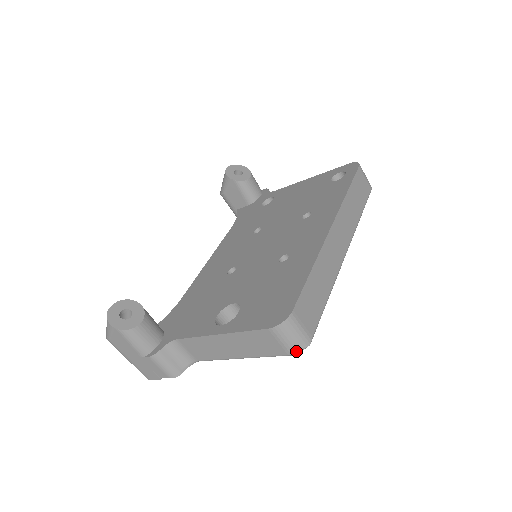
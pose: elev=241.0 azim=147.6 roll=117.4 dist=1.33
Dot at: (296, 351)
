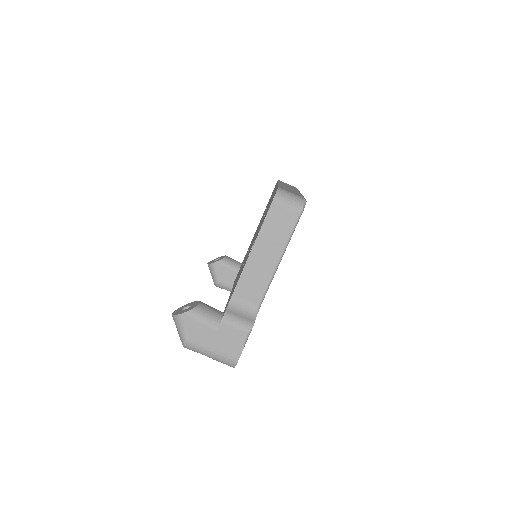
Dot at: (301, 207)
